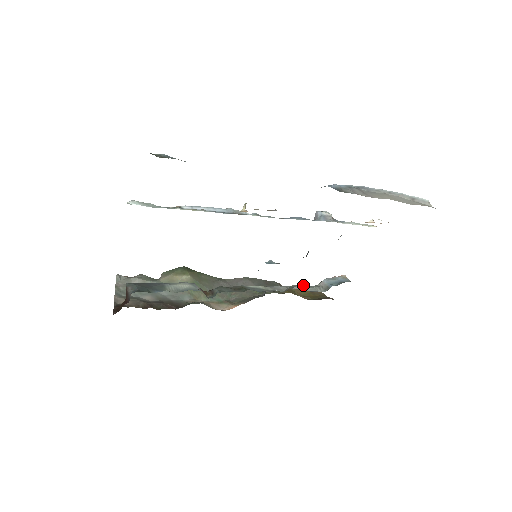
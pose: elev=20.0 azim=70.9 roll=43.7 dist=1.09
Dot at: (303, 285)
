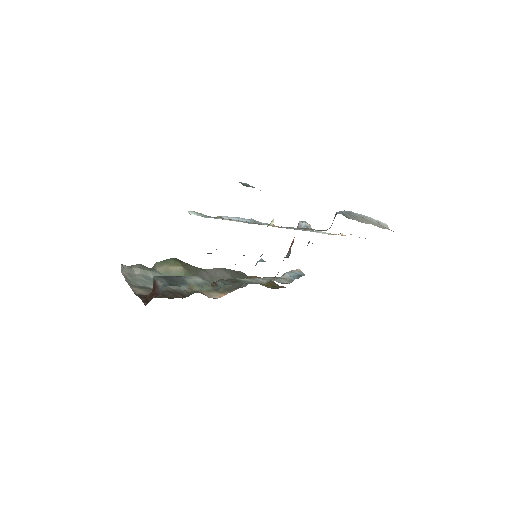
Dot at: (271, 277)
